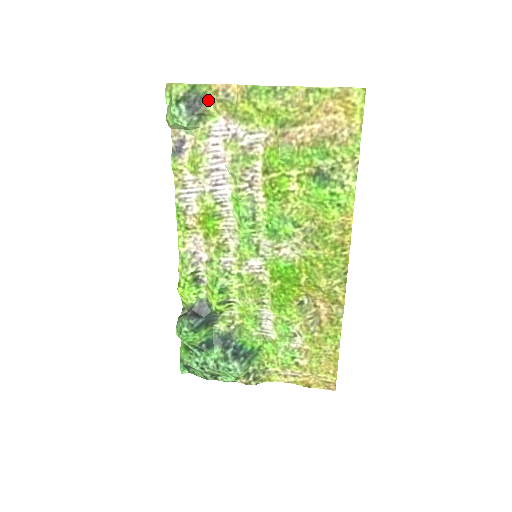
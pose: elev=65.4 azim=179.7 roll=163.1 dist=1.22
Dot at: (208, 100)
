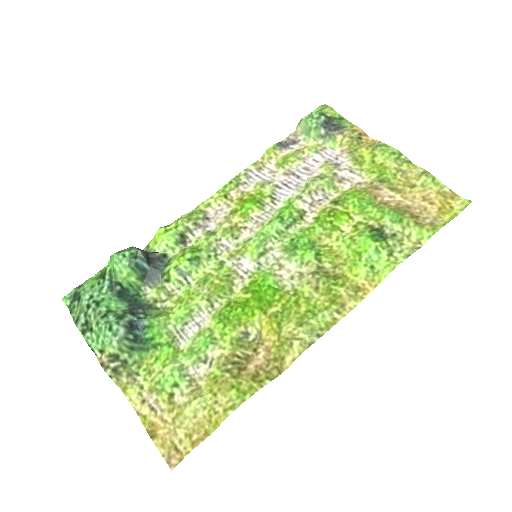
Dot at: (343, 132)
